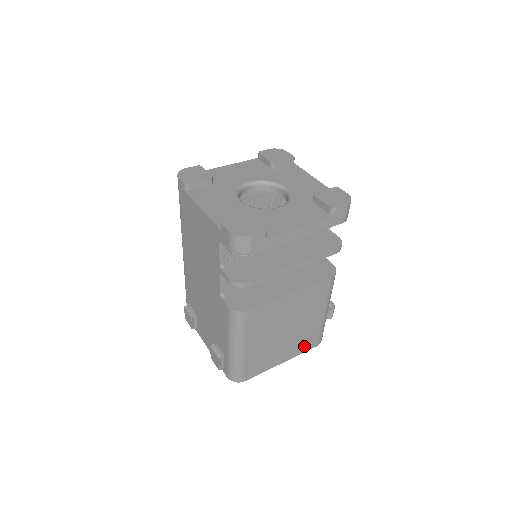
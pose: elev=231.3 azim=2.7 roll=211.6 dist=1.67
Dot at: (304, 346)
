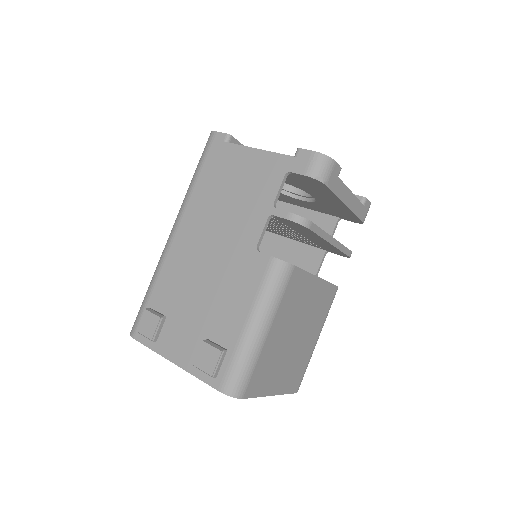
Dot at: (291, 382)
